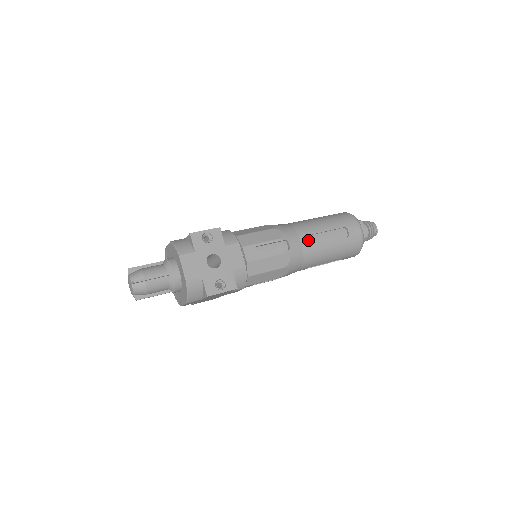
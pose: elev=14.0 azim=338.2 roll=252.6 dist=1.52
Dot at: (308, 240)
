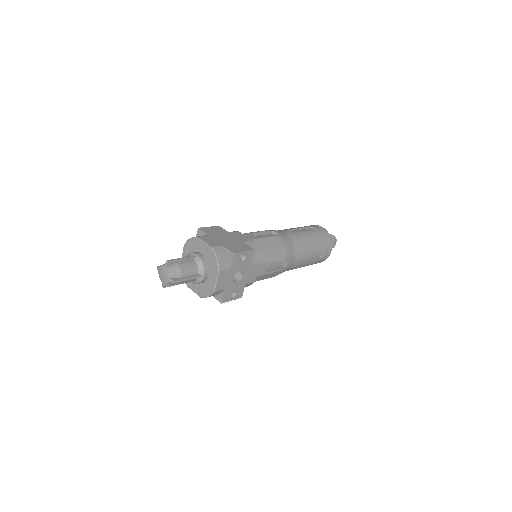
Dot at: (299, 260)
